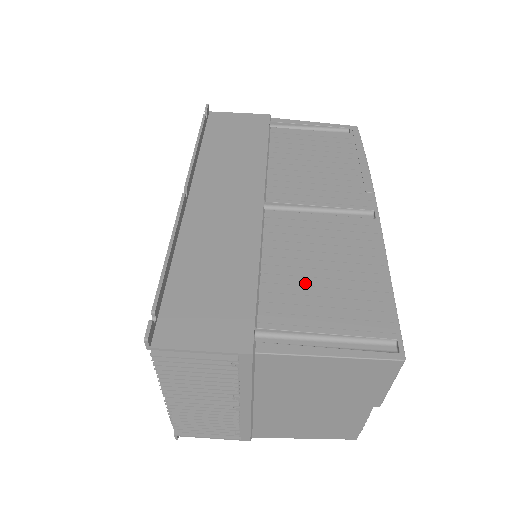
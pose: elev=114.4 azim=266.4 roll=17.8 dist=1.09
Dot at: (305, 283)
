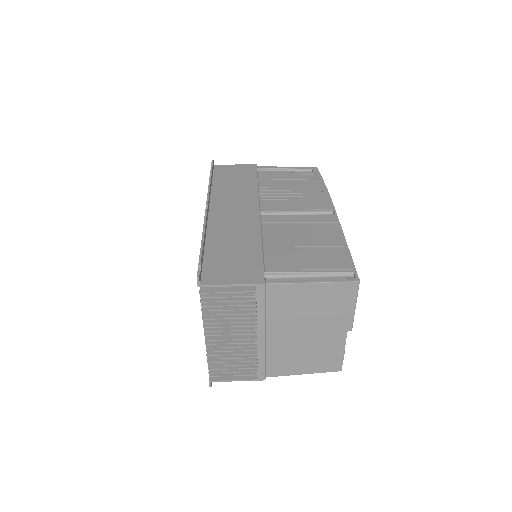
Dot at: (293, 249)
